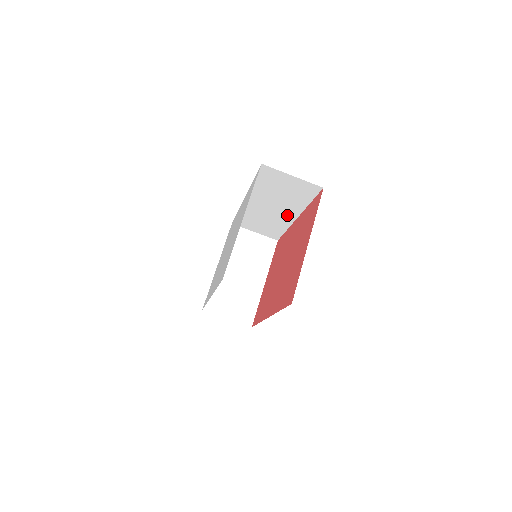
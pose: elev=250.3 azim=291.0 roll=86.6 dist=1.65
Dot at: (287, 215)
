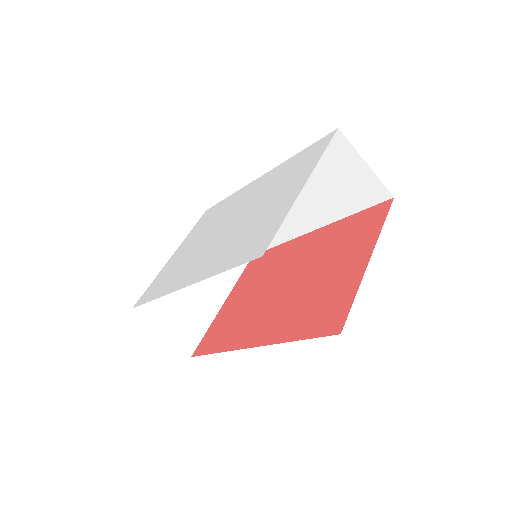
Dot at: (301, 222)
